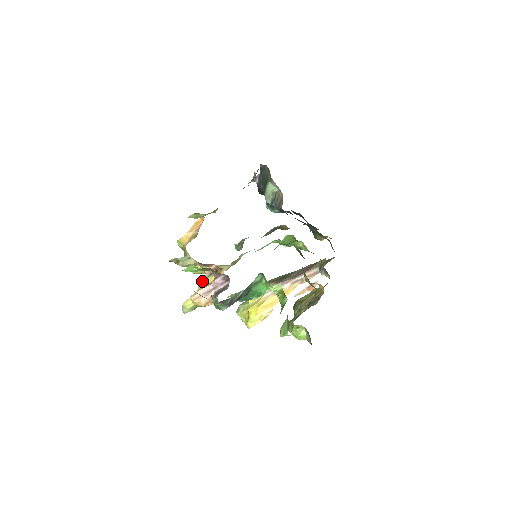
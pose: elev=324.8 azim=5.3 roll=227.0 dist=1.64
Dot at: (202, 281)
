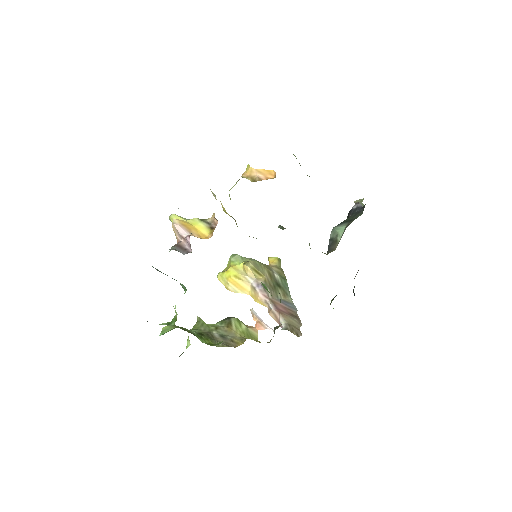
Dot at: (200, 219)
